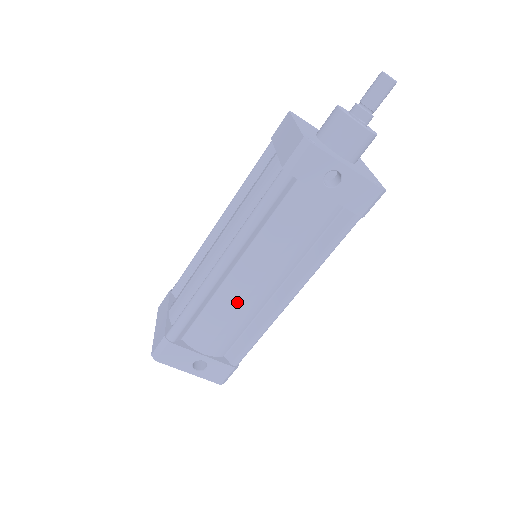
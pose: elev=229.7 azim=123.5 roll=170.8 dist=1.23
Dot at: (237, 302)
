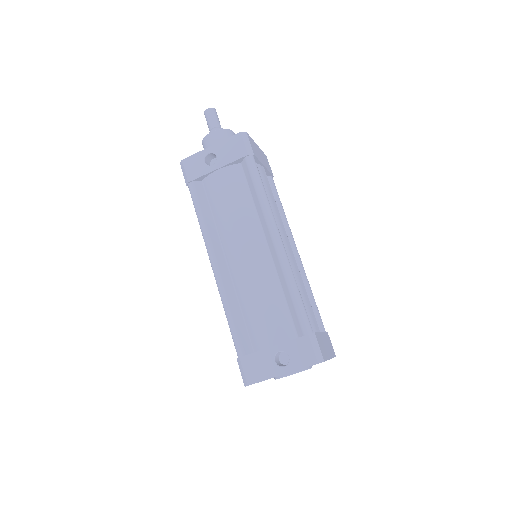
Dot at: (248, 280)
